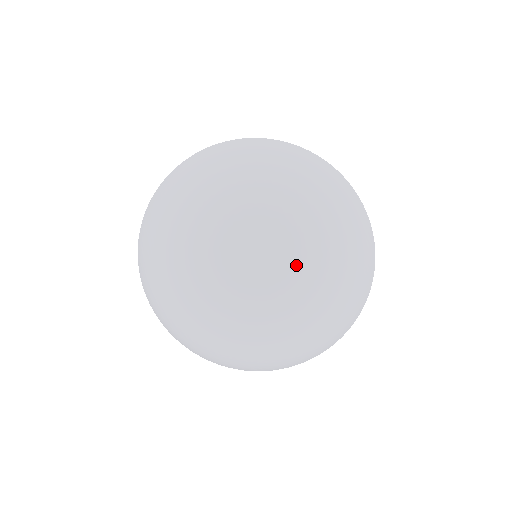
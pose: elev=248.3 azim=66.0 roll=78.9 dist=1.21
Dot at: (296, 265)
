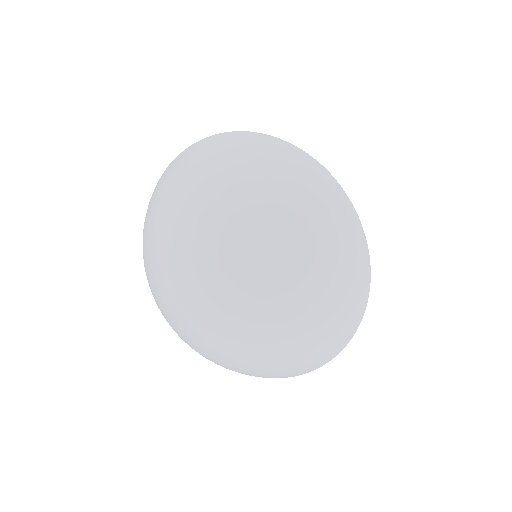
Dot at: (249, 280)
